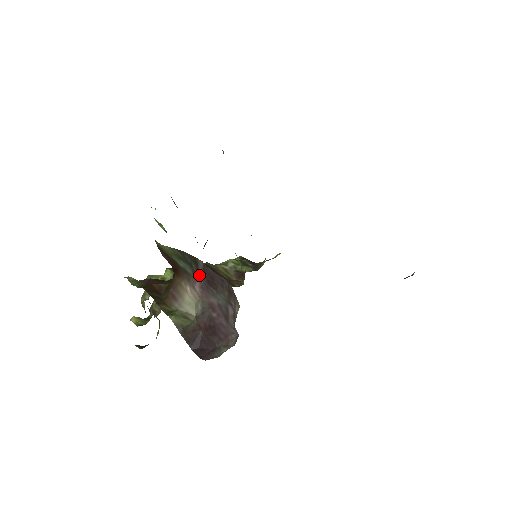
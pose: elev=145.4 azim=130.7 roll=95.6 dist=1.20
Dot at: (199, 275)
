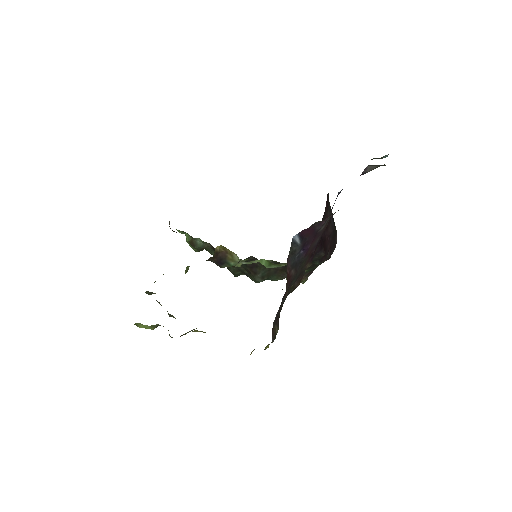
Dot at: occluded
